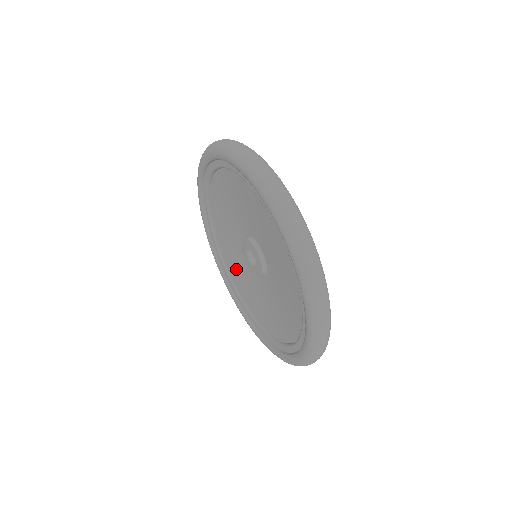
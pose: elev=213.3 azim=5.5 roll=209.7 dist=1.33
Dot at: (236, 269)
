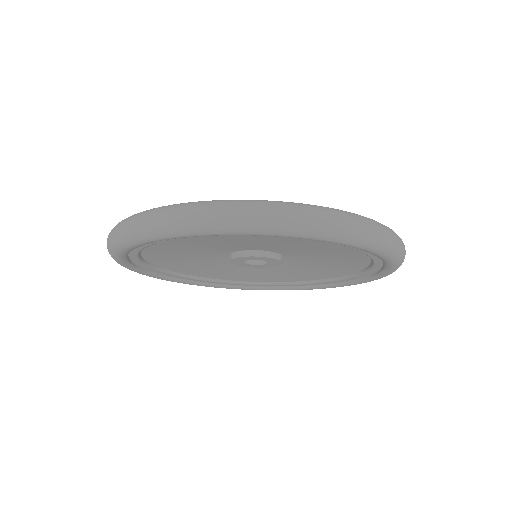
Dot at: (222, 273)
